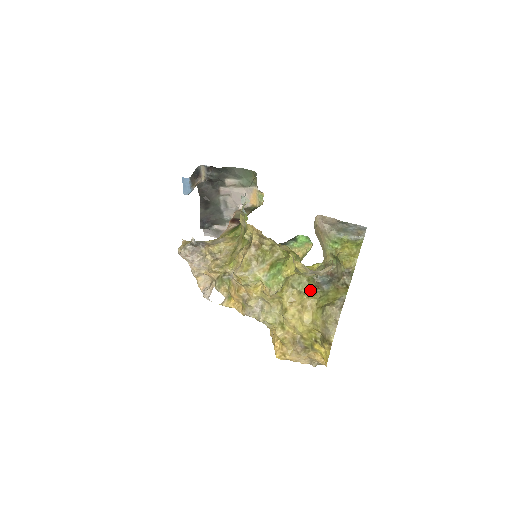
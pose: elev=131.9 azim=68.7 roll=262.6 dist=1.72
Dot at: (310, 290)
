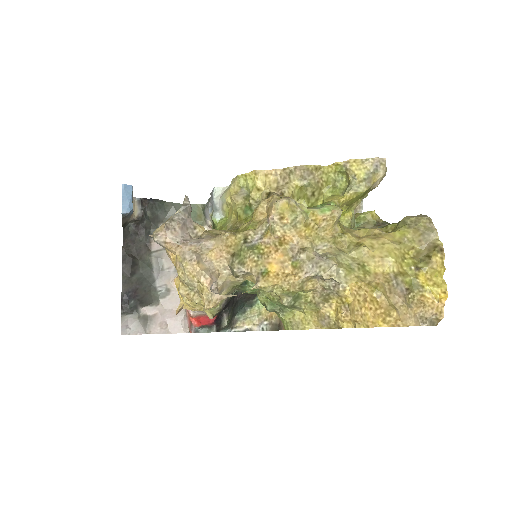
Dot at: occluded
